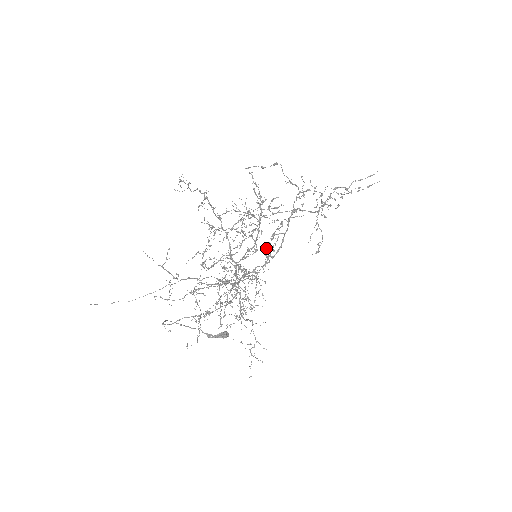
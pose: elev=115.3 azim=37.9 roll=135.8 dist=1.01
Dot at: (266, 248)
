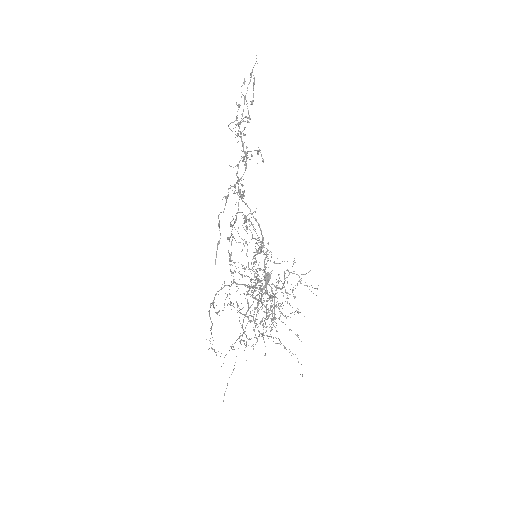
Dot at: (252, 238)
